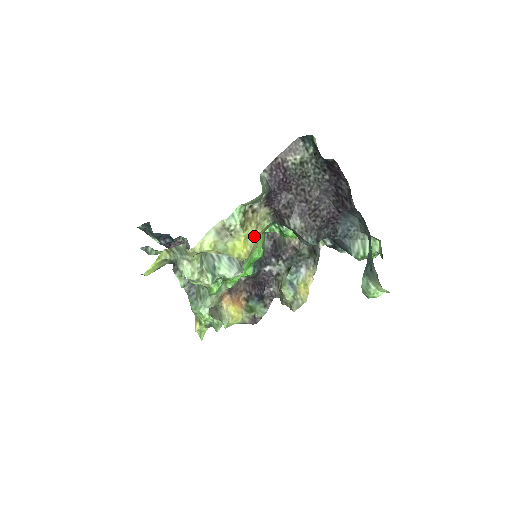
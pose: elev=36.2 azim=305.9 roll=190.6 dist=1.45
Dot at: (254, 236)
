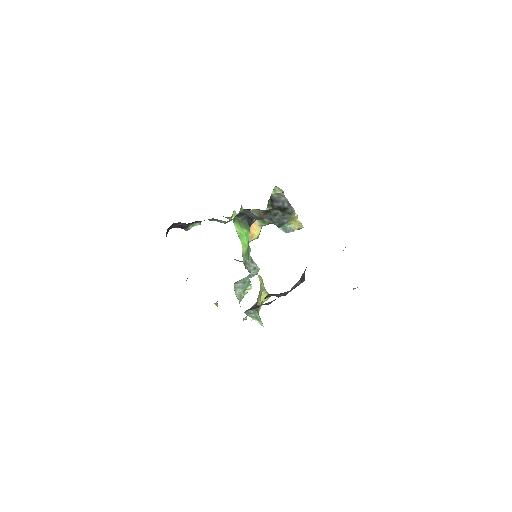
Dot at: (262, 292)
